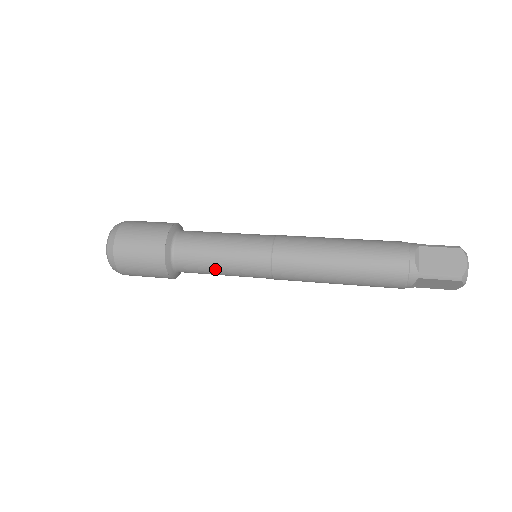
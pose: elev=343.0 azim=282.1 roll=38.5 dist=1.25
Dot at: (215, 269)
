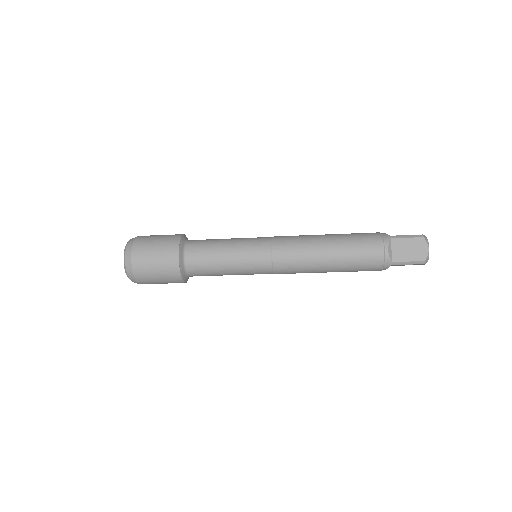
Dot at: (224, 274)
